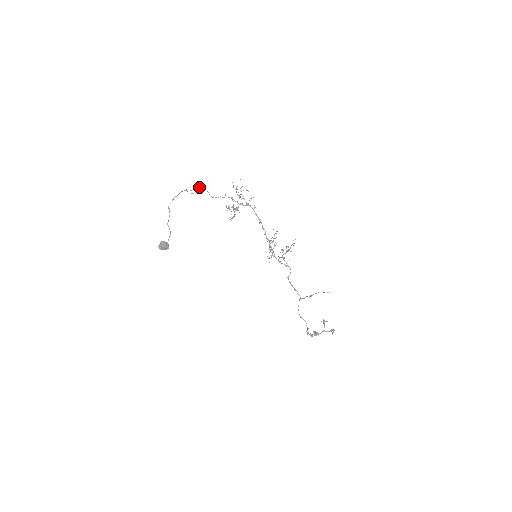
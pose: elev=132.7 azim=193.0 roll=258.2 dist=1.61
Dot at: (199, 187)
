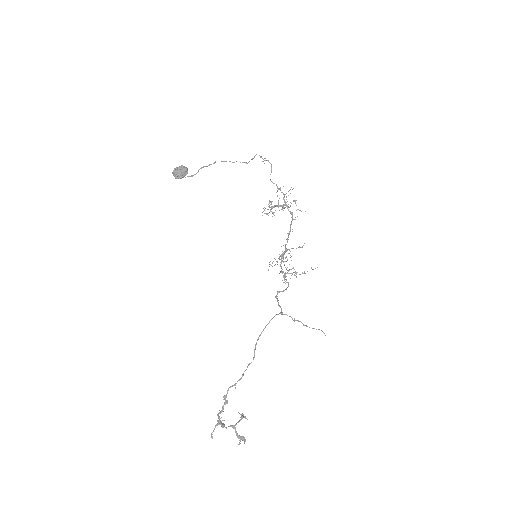
Dot at: occluded
